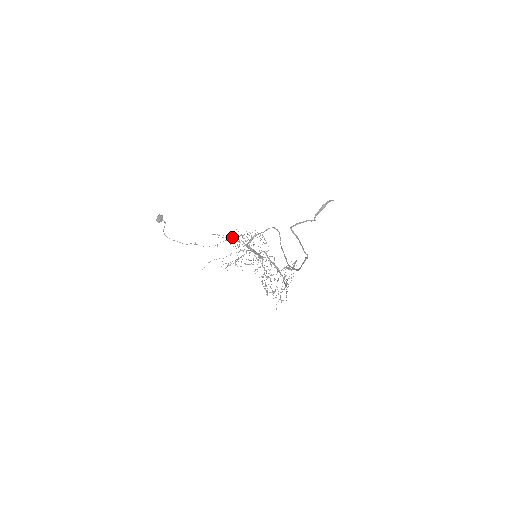
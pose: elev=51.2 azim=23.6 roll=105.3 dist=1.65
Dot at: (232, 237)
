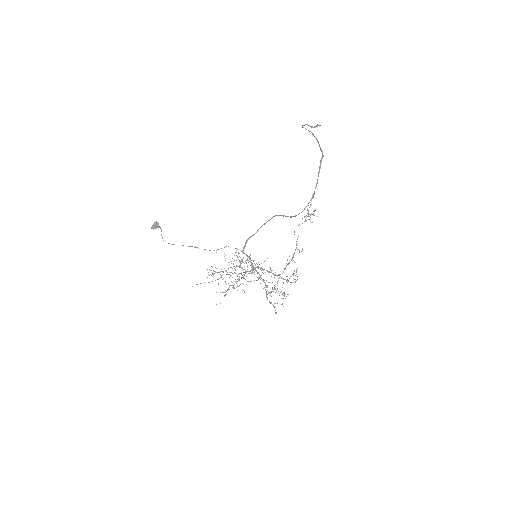
Dot at: (224, 256)
